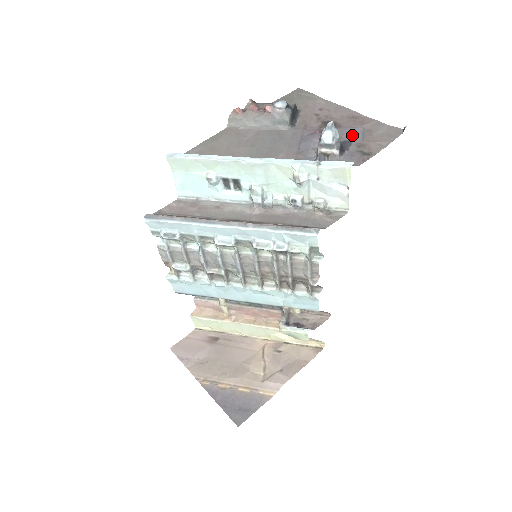
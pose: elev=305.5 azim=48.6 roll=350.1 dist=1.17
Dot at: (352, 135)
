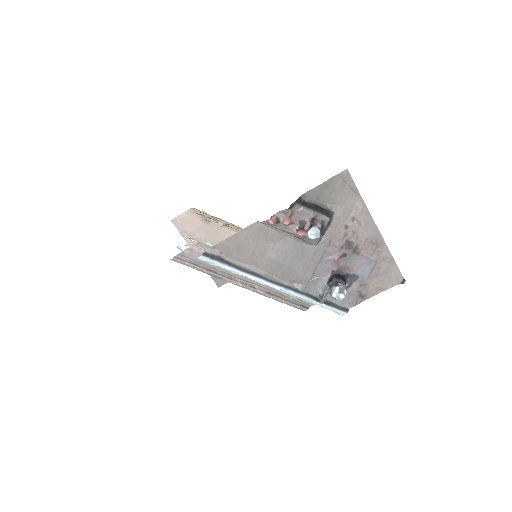
Dot at: (362, 269)
